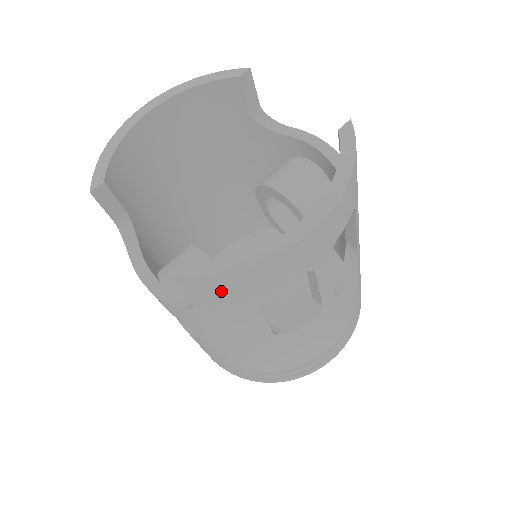
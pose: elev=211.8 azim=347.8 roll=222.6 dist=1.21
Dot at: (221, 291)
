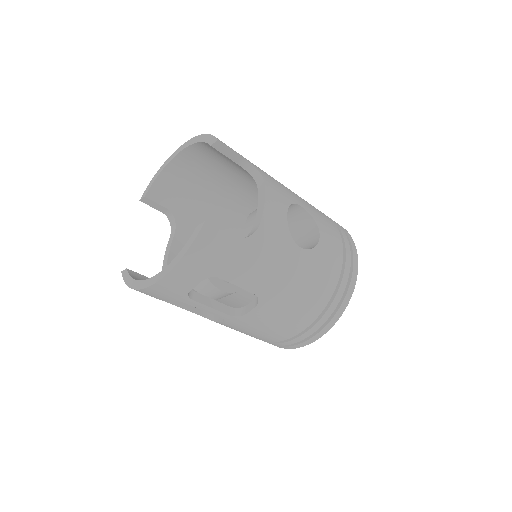
Dot at: occluded
